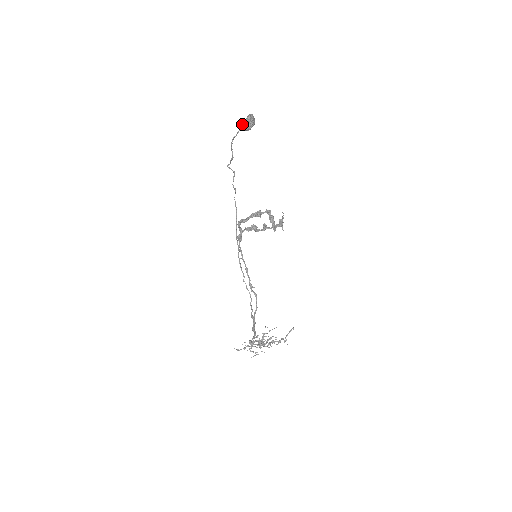
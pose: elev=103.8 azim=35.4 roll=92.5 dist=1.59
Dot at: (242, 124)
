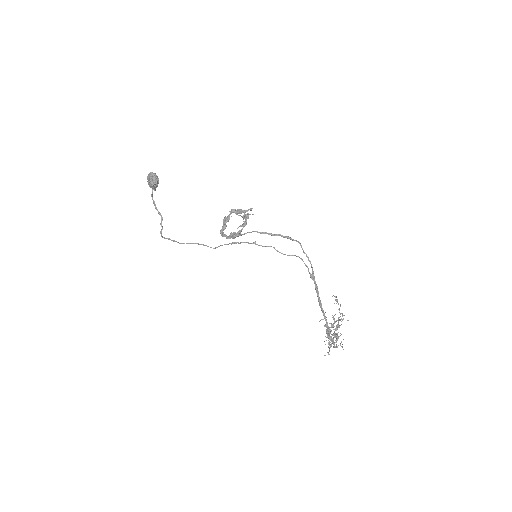
Dot at: (150, 181)
